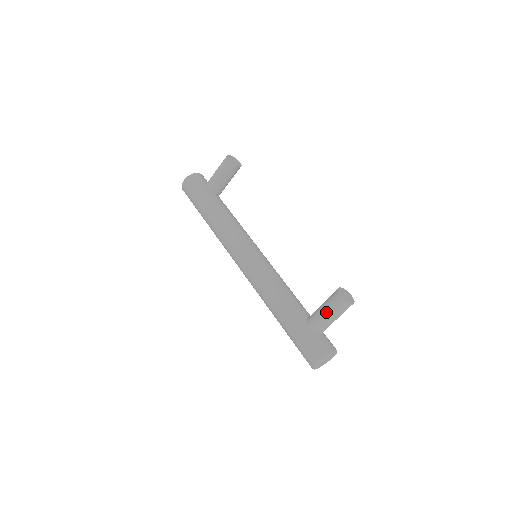
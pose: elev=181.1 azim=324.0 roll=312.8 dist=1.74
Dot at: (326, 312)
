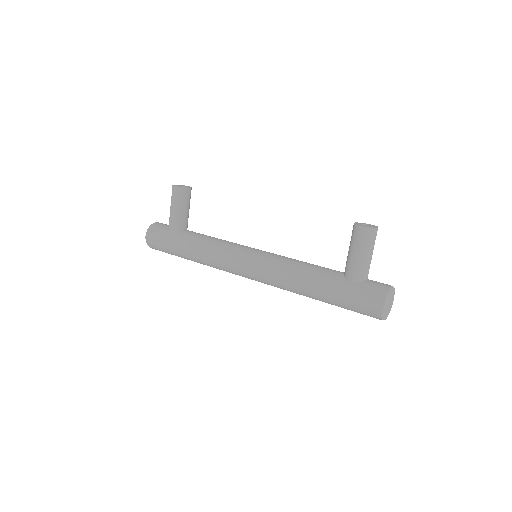
Dot at: (357, 253)
